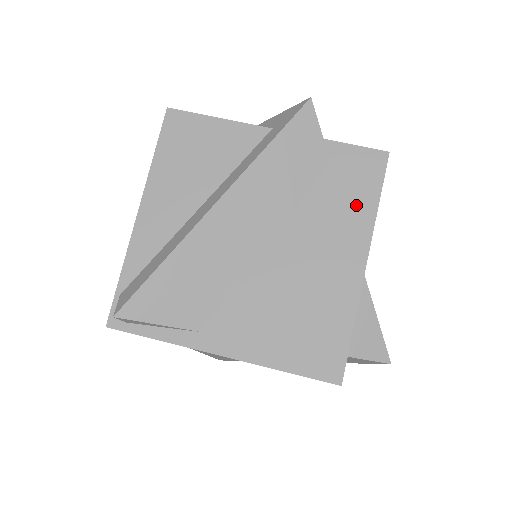
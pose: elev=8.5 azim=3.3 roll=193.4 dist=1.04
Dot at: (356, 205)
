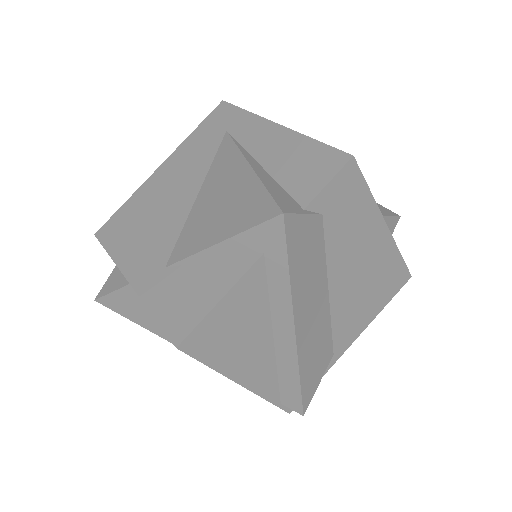
Dot at: (359, 212)
